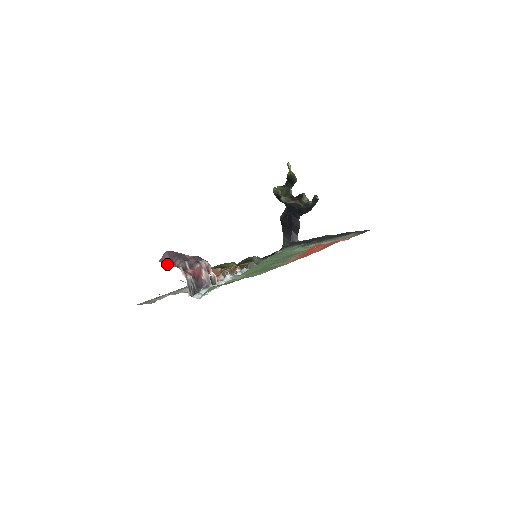
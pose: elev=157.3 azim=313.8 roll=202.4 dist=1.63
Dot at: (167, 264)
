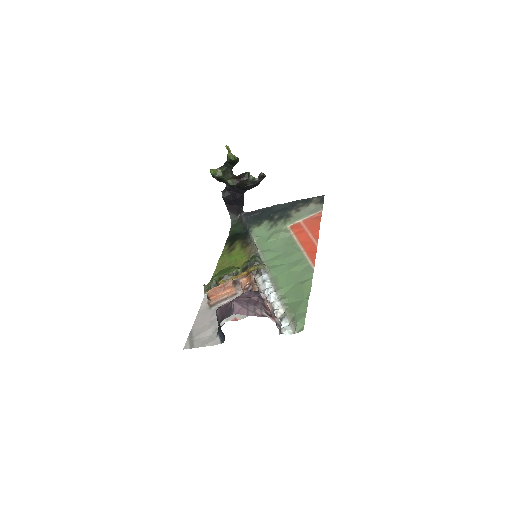
Dot at: (247, 315)
